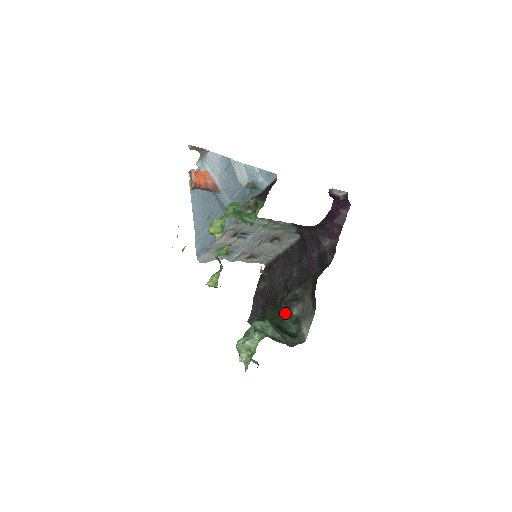
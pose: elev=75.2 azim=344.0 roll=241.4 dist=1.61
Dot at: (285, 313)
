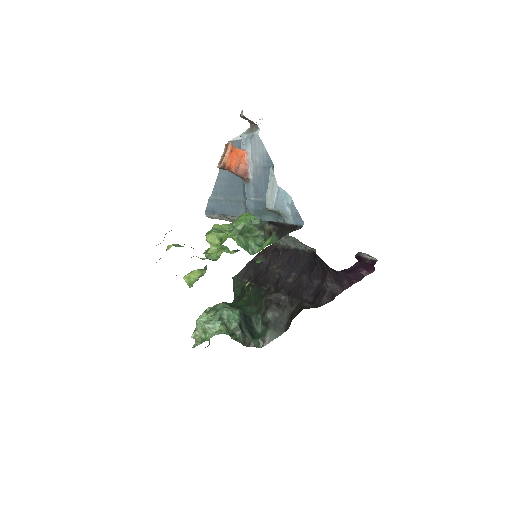
Dot at: (261, 308)
